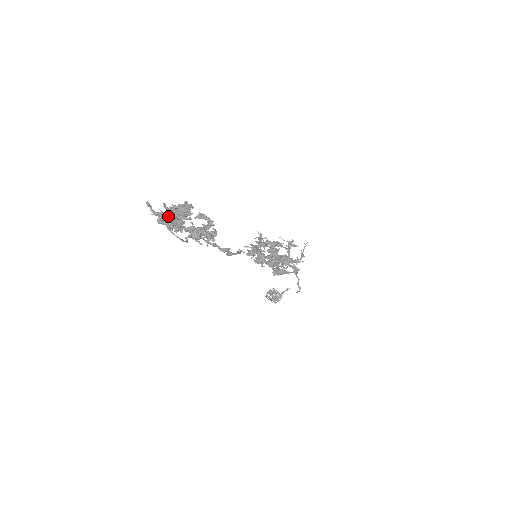
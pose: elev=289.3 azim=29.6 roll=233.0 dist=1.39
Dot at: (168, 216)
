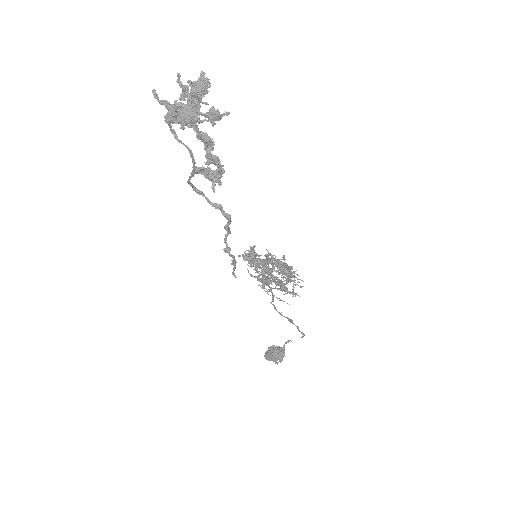
Dot at: occluded
